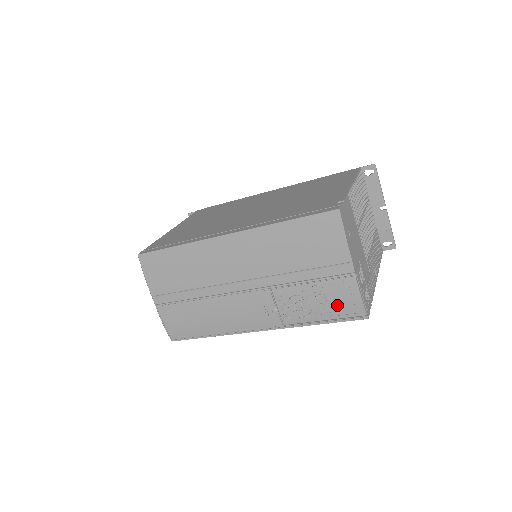
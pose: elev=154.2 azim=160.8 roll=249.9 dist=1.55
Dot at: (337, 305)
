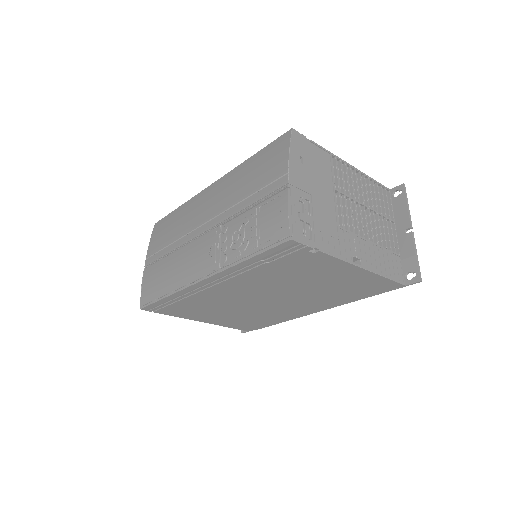
Dot at: (267, 228)
